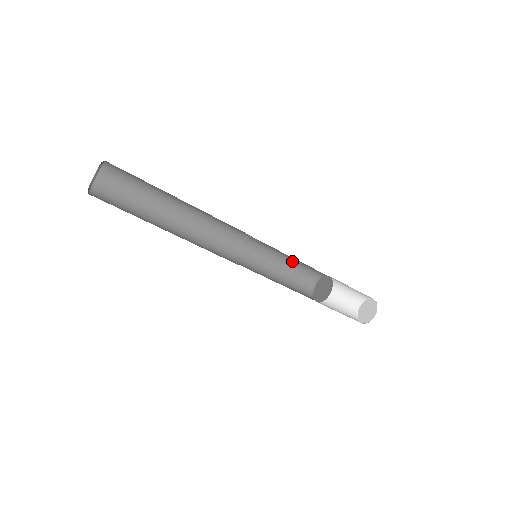
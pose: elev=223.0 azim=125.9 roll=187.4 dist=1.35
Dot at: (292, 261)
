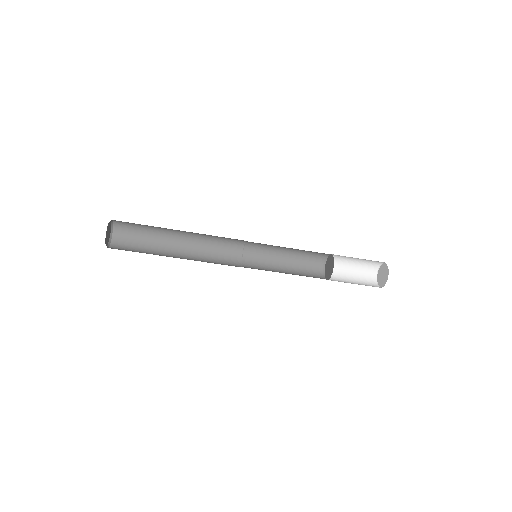
Dot at: (293, 252)
